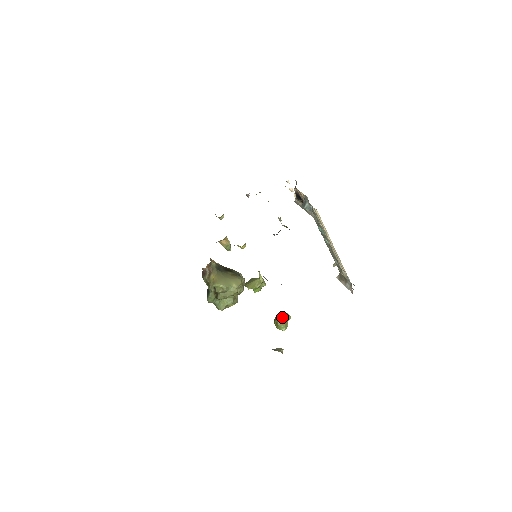
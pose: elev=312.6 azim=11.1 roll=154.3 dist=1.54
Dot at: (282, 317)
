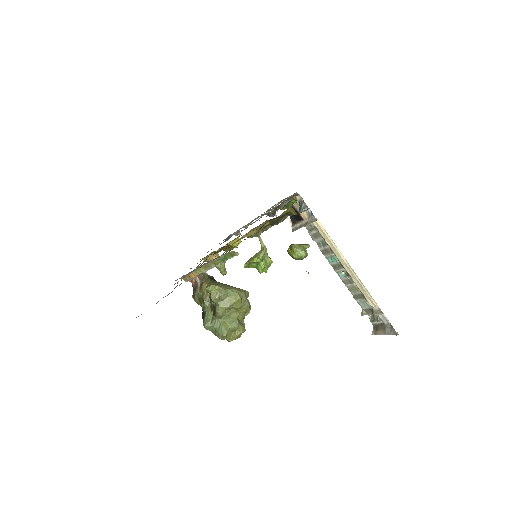
Dot at: (297, 244)
